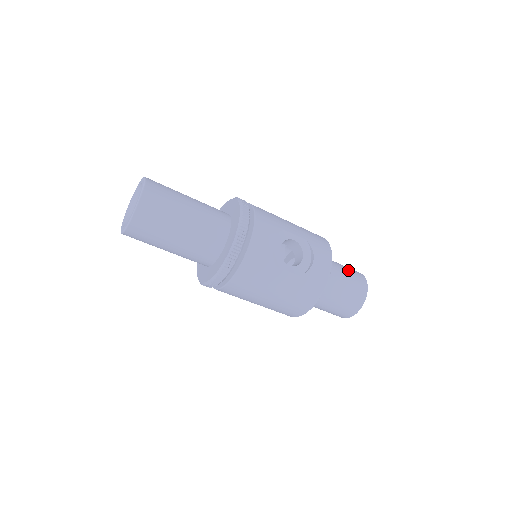
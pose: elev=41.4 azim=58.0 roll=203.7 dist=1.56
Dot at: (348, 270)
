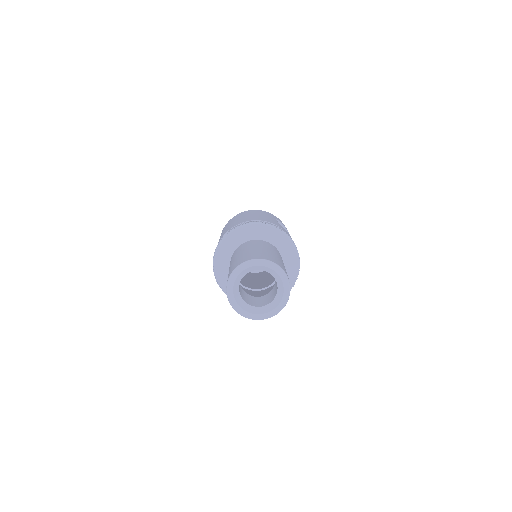
Dot at: occluded
